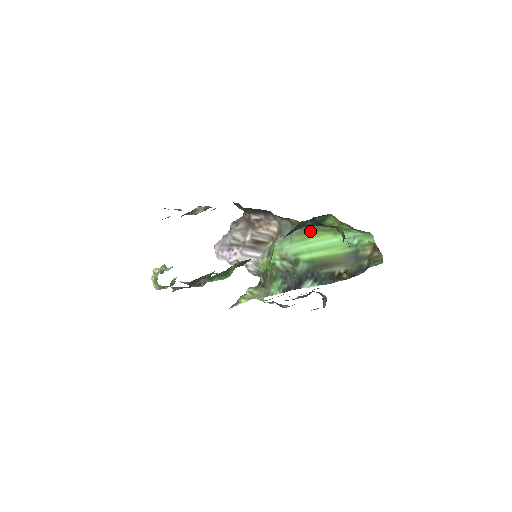
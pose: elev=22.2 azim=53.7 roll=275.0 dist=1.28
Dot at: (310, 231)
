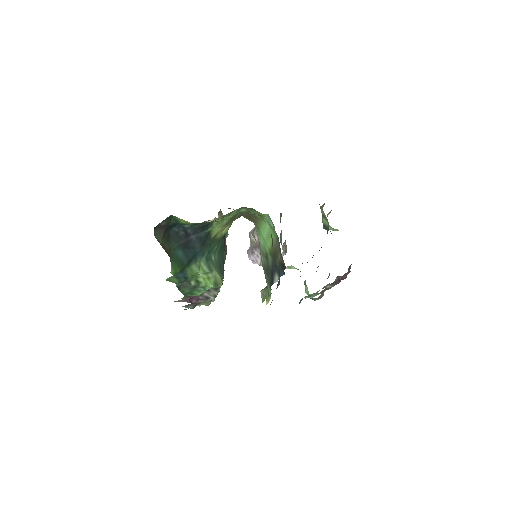
Dot at: (257, 222)
